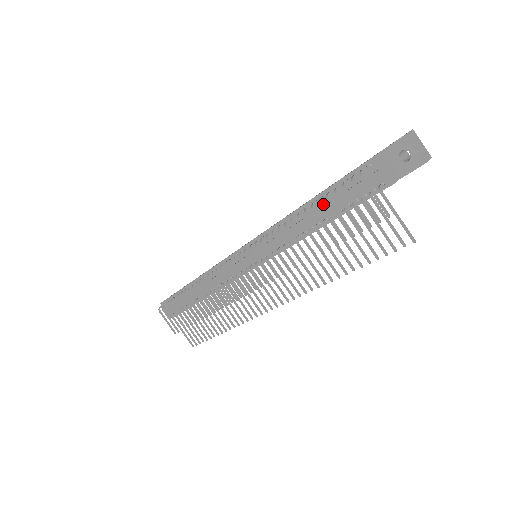
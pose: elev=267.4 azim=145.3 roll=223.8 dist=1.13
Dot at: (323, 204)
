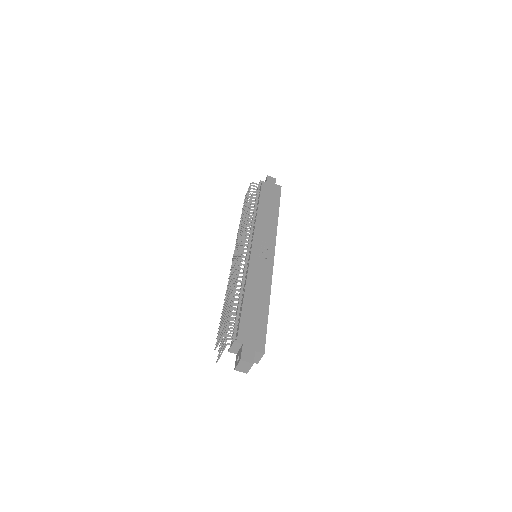
Dot at: occluded
